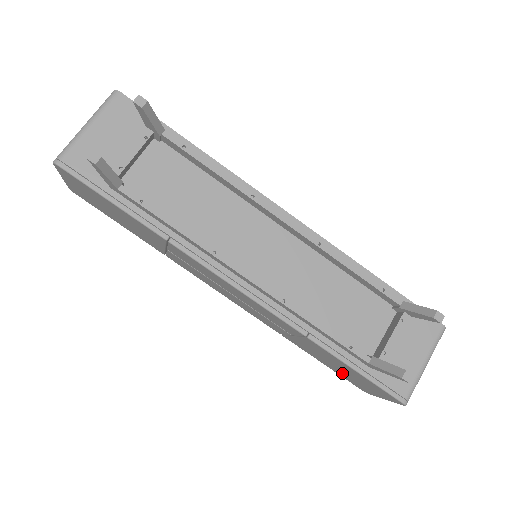
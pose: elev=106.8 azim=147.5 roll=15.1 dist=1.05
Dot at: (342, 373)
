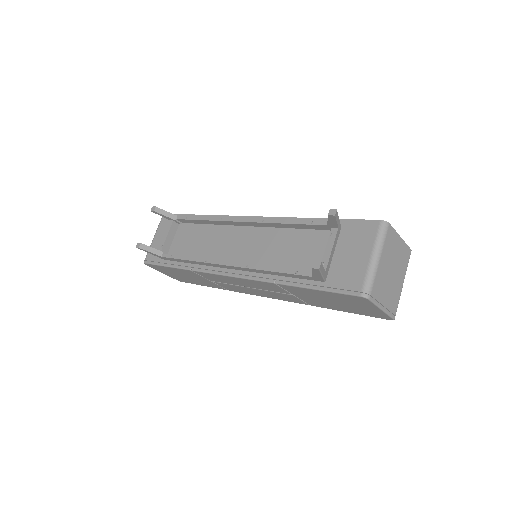
Dot at: (351, 309)
